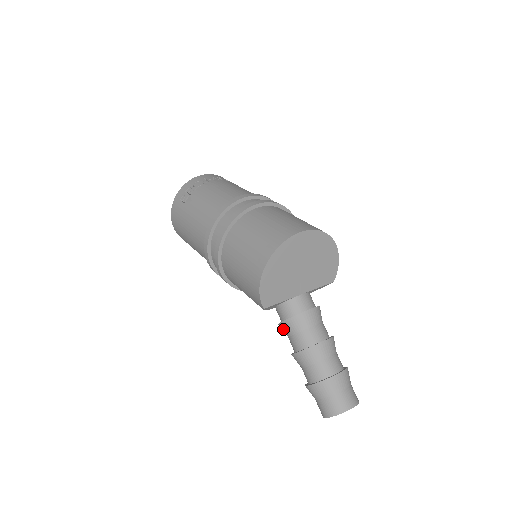
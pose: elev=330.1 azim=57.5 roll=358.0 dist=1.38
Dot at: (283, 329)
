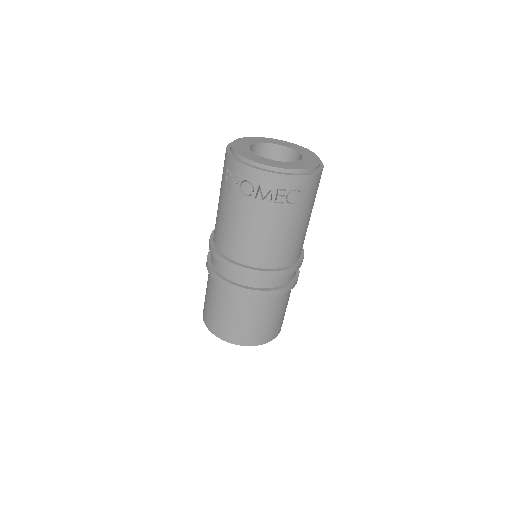
Dot at: occluded
